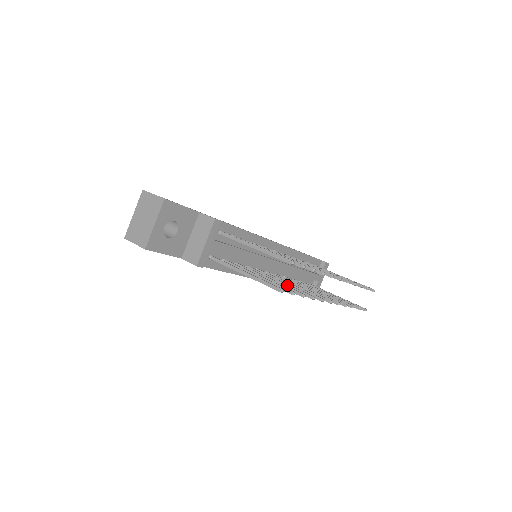
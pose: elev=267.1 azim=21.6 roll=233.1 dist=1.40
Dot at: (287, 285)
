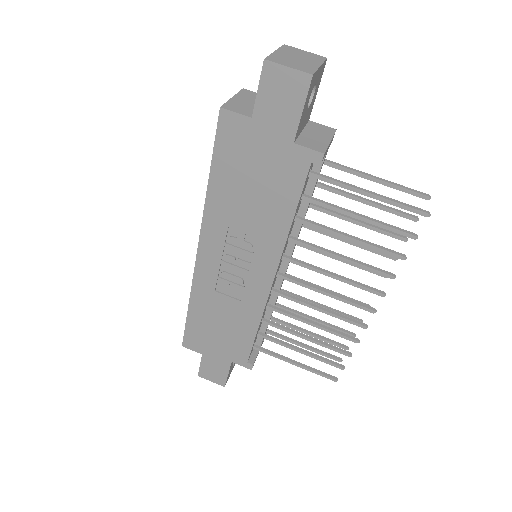
Dot at: (356, 260)
